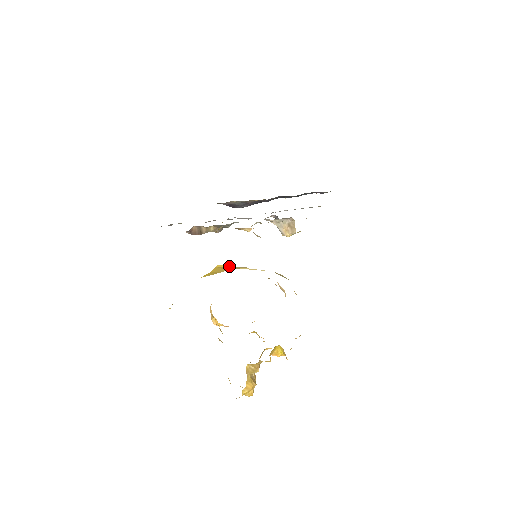
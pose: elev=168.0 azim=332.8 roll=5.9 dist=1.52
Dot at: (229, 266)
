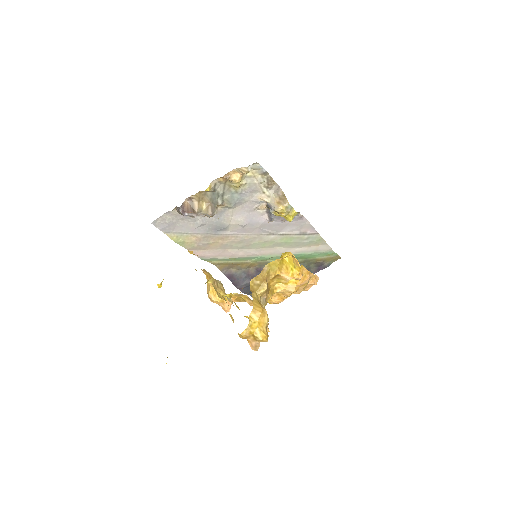
Dot at: occluded
